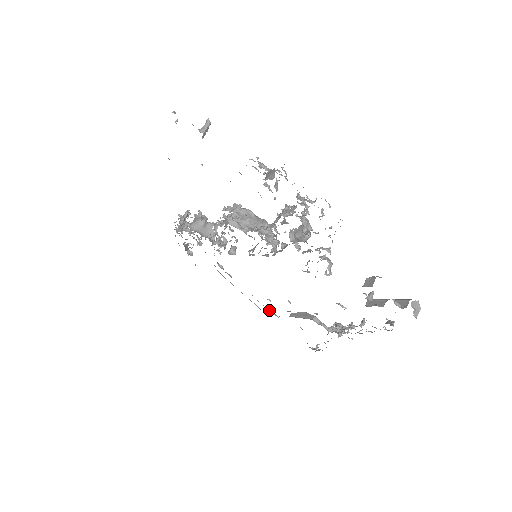
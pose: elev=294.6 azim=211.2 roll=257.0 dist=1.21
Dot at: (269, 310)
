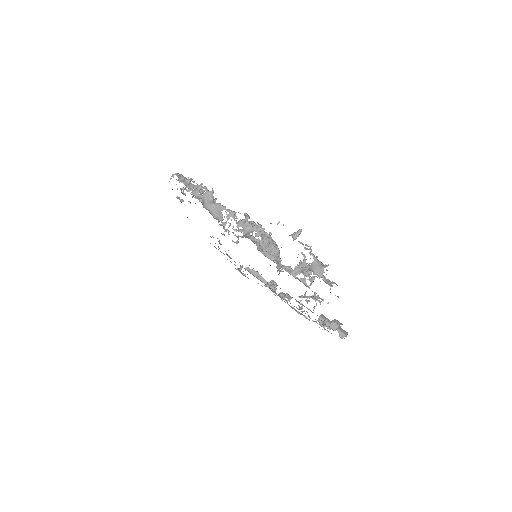
Dot at: (229, 257)
